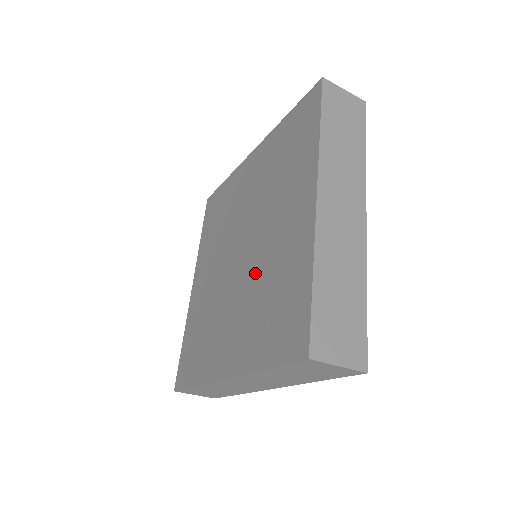
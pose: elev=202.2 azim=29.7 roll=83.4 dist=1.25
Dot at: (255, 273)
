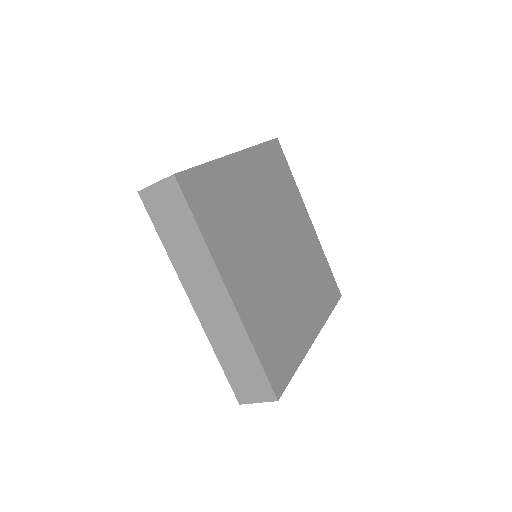
Dot at: occluded
